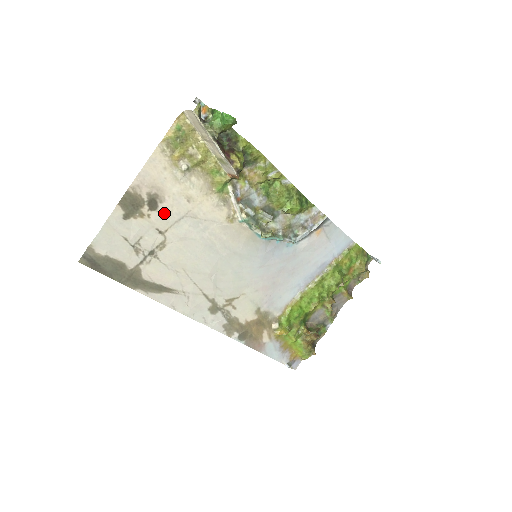
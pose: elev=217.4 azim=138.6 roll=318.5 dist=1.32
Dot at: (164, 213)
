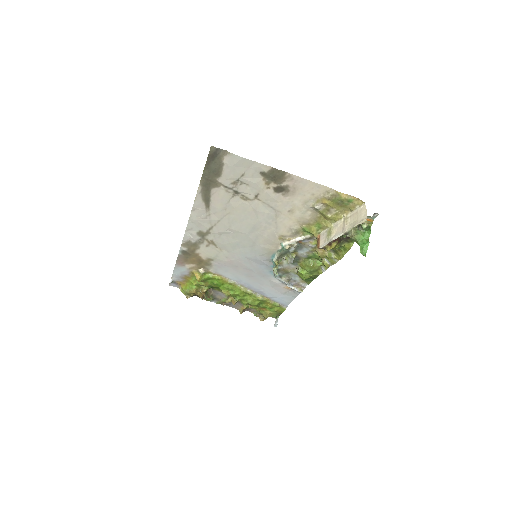
Dot at: (274, 197)
